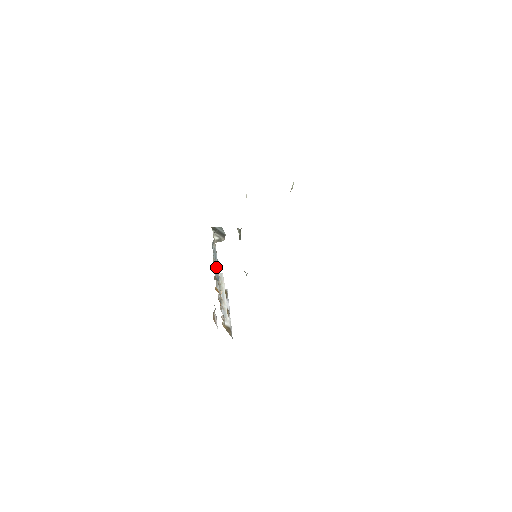
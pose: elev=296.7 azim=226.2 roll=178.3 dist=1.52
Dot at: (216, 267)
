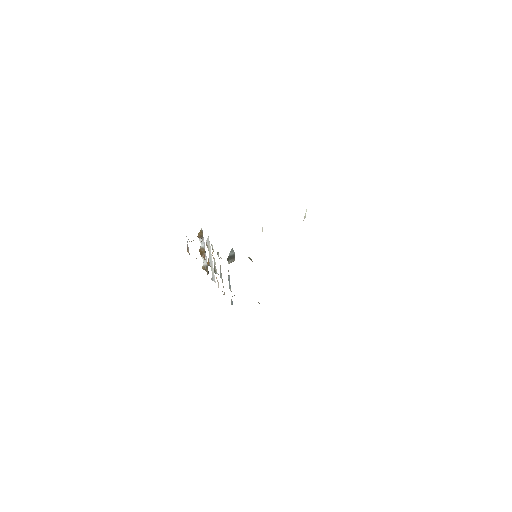
Dot at: occluded
